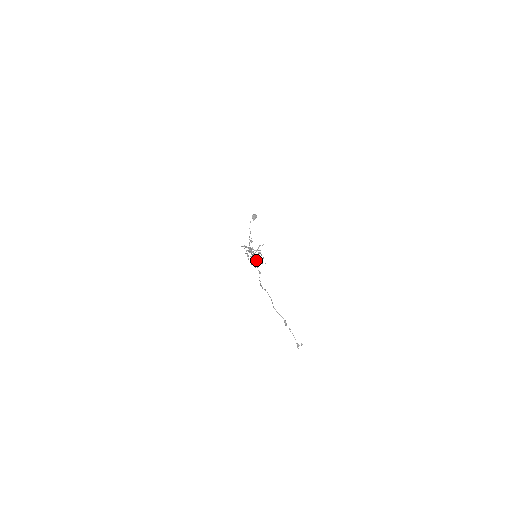
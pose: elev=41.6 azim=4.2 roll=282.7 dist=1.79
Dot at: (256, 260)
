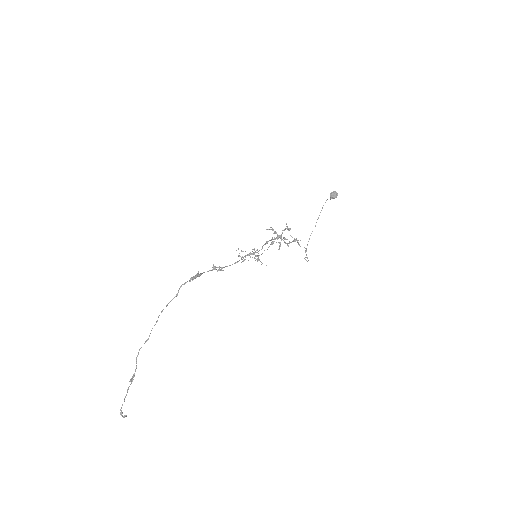
Dot at: (218, 269)
